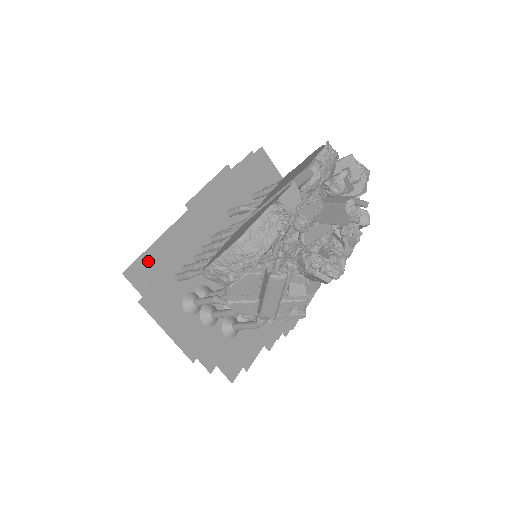
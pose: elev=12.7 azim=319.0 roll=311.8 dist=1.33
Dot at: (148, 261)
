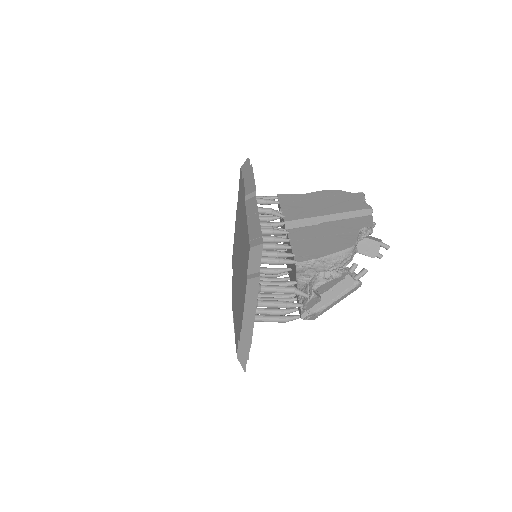
Dot at: occluded
